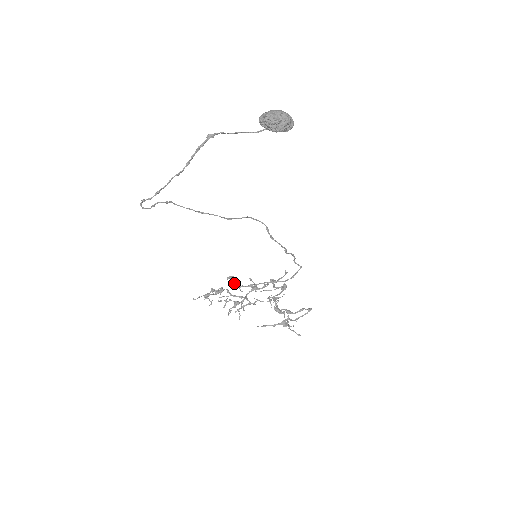
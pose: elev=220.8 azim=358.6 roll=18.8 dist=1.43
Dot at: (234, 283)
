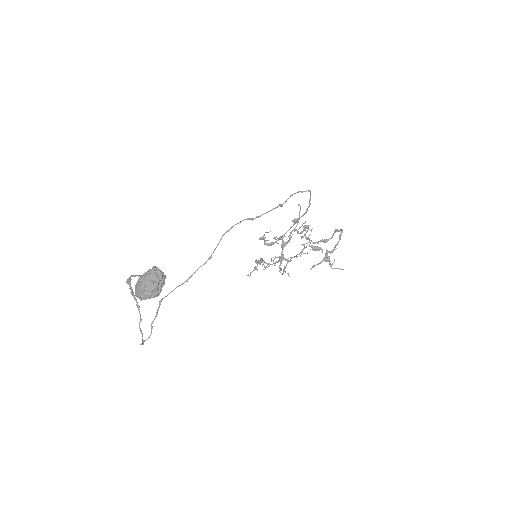
Dot at: (267, 244)
